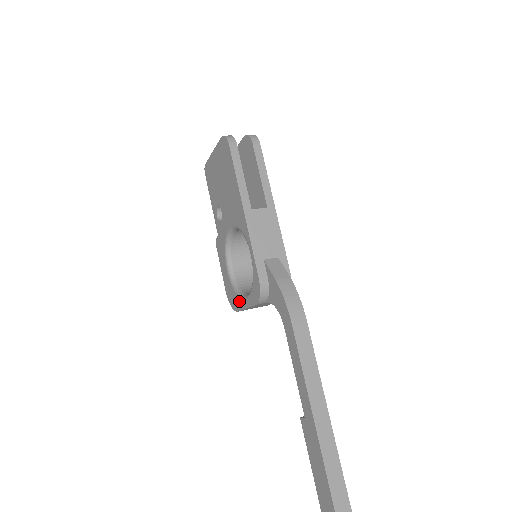
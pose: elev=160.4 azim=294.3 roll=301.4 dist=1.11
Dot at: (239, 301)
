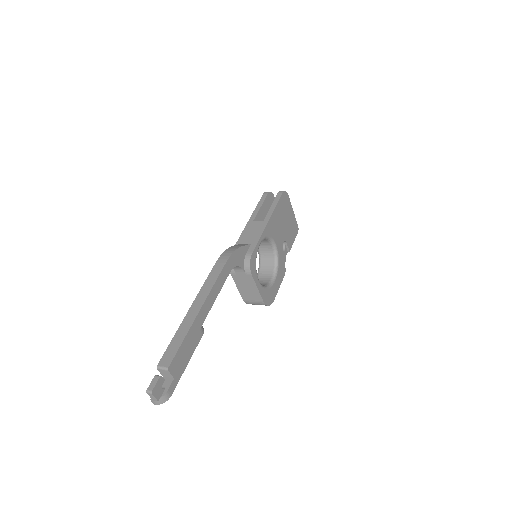
Dot at: occluded
